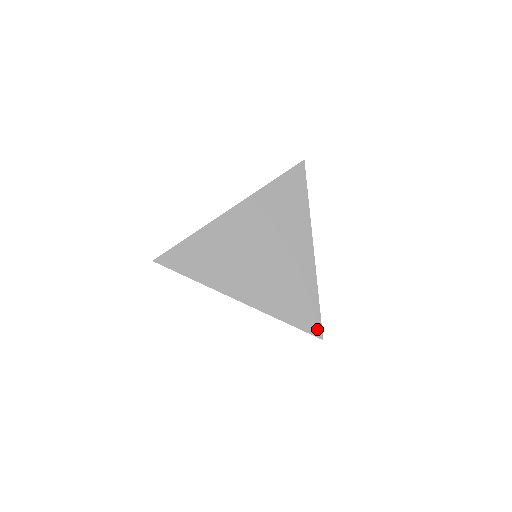
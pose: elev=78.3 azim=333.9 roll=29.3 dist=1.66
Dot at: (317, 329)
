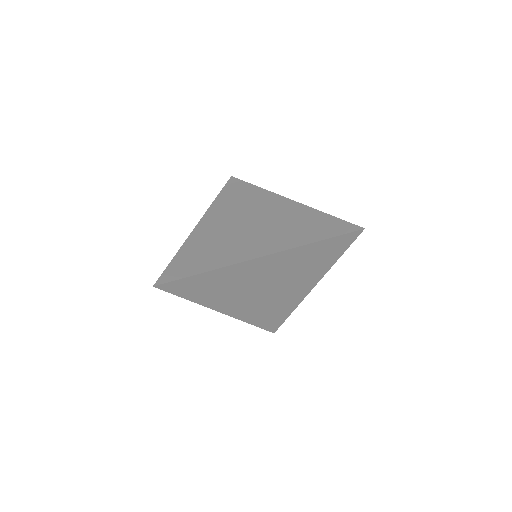
Dot at: (274, 329)
